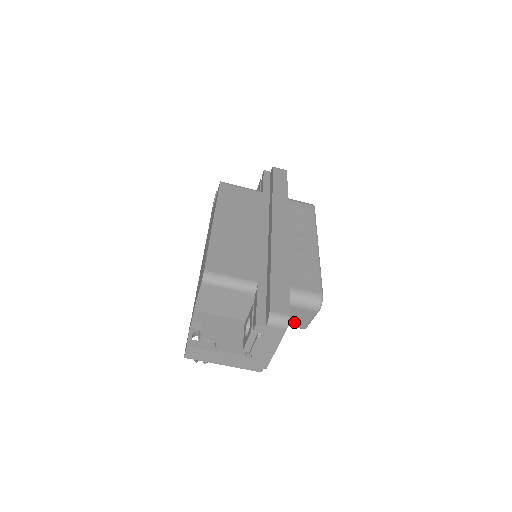
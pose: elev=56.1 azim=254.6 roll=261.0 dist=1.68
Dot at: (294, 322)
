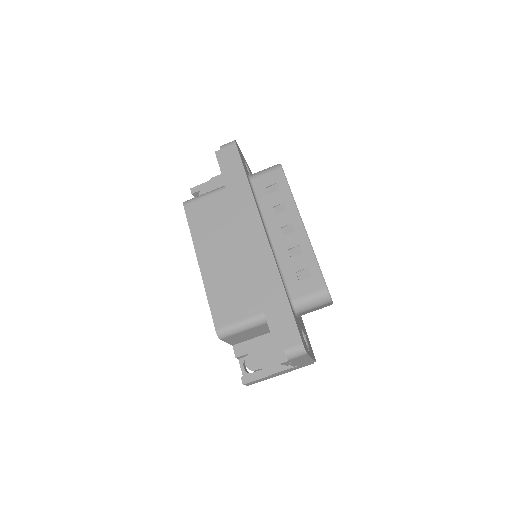
Dot at: occluded
